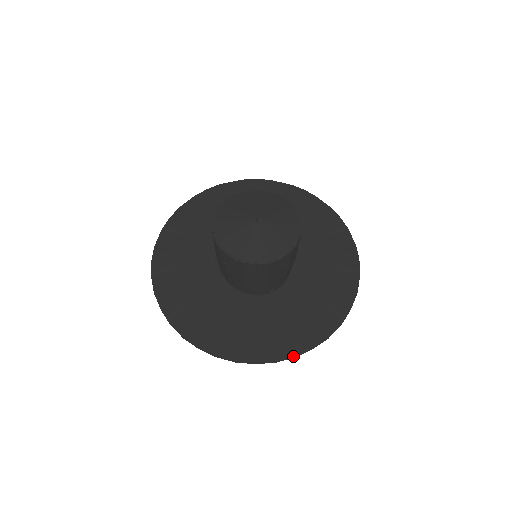
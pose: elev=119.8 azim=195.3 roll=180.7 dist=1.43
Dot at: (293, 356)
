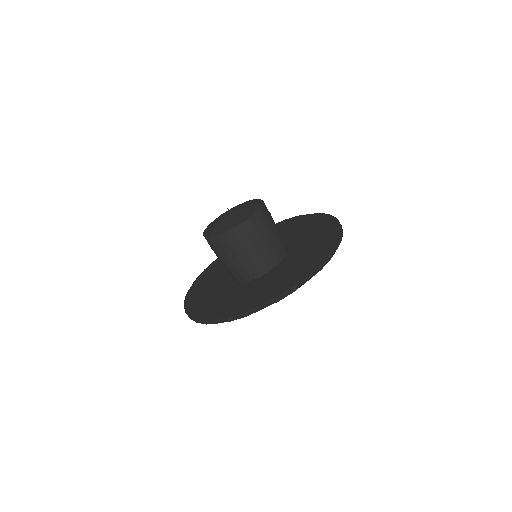
Dot at: (242, 314)
